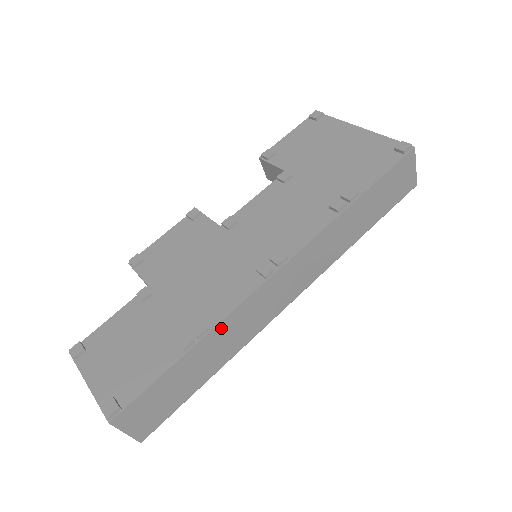
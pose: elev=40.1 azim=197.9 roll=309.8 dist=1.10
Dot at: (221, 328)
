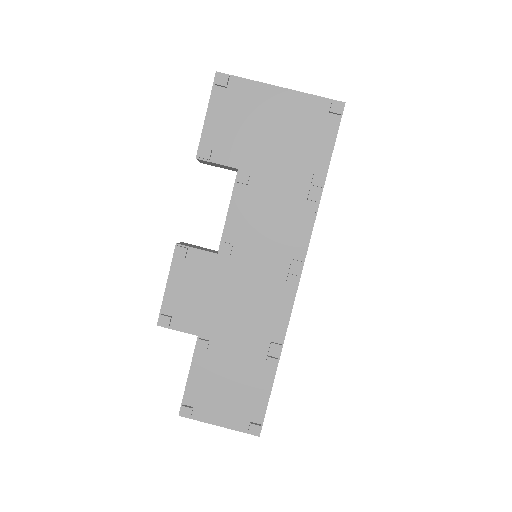
Dot at: occluded
